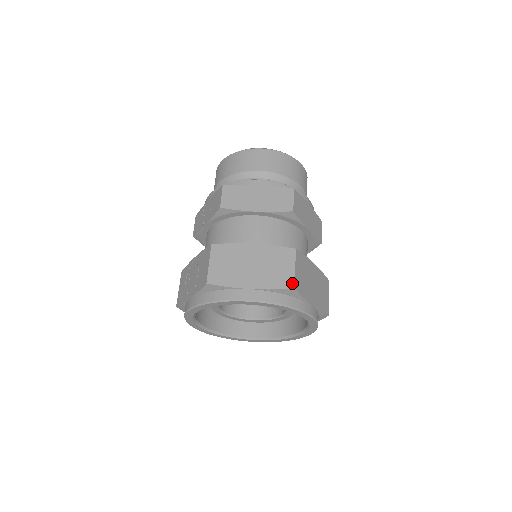
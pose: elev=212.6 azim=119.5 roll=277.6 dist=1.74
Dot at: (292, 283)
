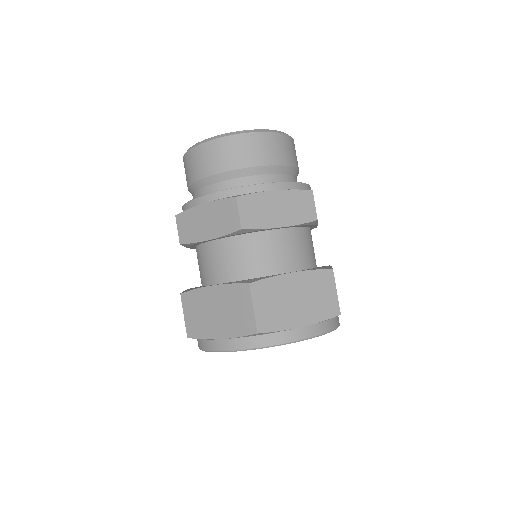
Dot at: (254, 327)
